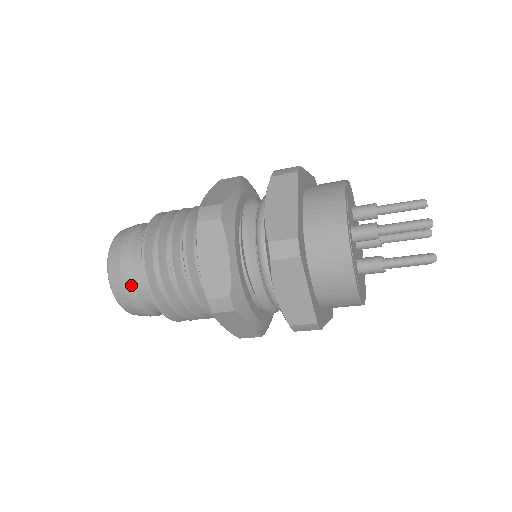
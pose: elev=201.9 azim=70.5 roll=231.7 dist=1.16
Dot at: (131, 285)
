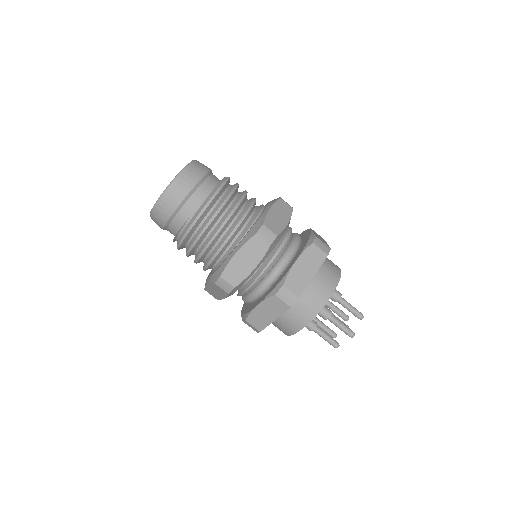
Dot at: (200, 182)
